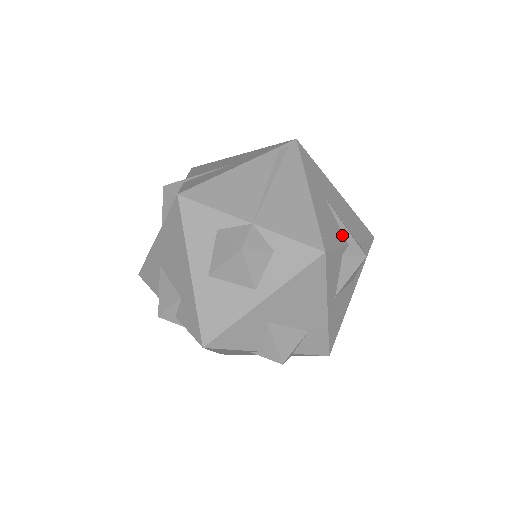
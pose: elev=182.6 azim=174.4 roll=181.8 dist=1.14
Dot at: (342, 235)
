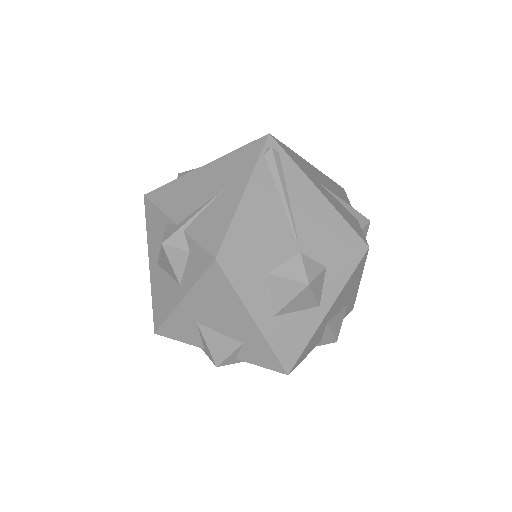
Dot at: (350, 214)
